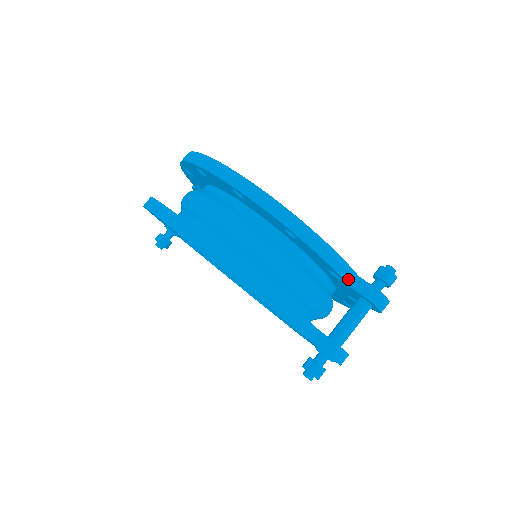
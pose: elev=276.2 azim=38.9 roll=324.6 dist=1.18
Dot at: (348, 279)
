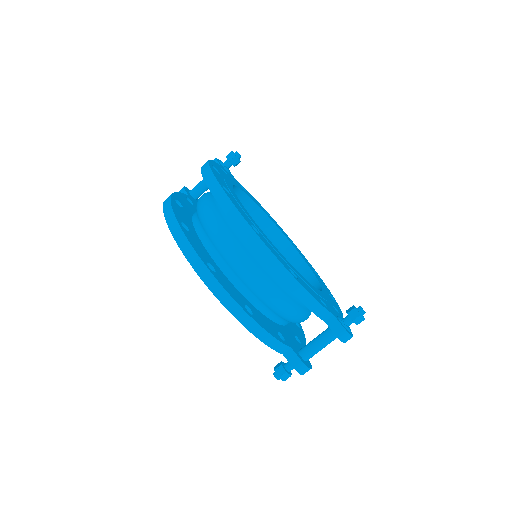
Dot at: (324, 318)
